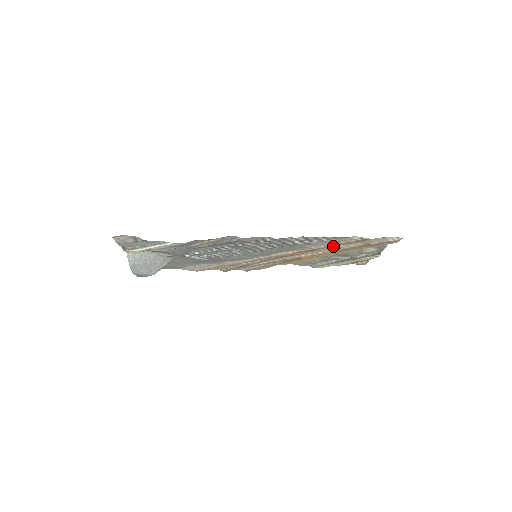
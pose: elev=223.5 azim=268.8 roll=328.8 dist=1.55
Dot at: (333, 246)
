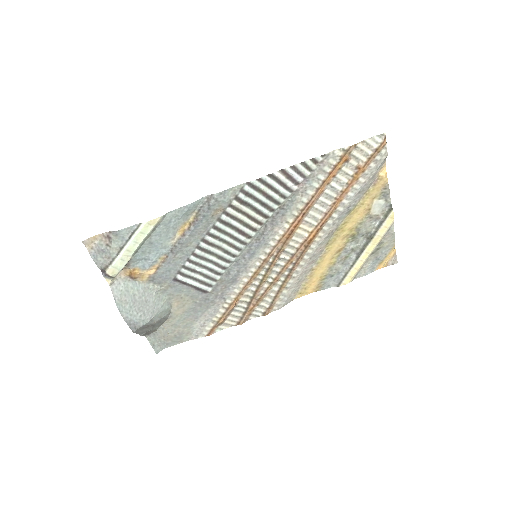
Dot at: (323, 184)
